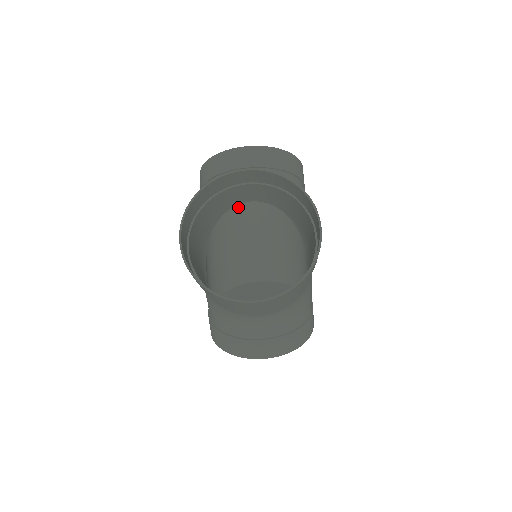
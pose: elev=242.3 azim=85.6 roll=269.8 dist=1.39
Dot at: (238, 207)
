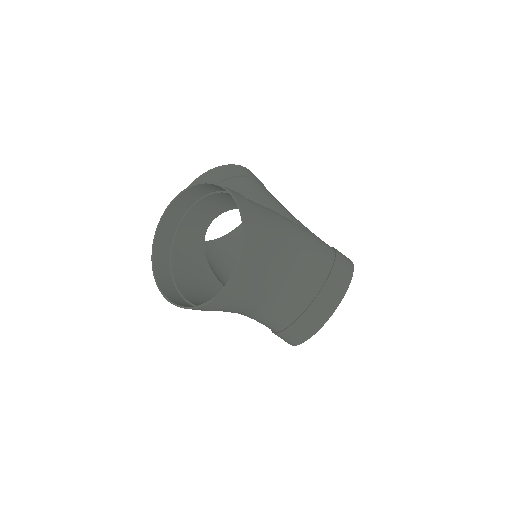
Dot at: occluded
